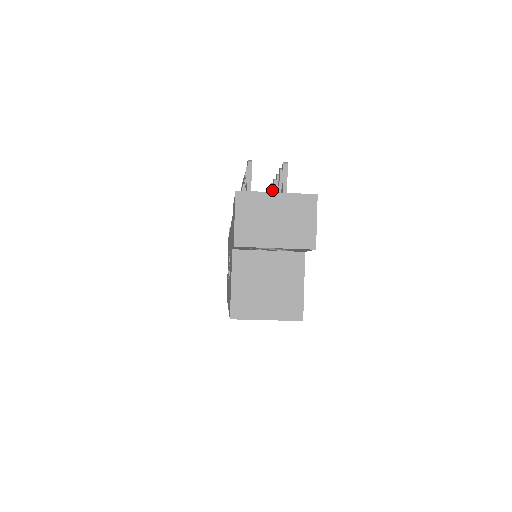
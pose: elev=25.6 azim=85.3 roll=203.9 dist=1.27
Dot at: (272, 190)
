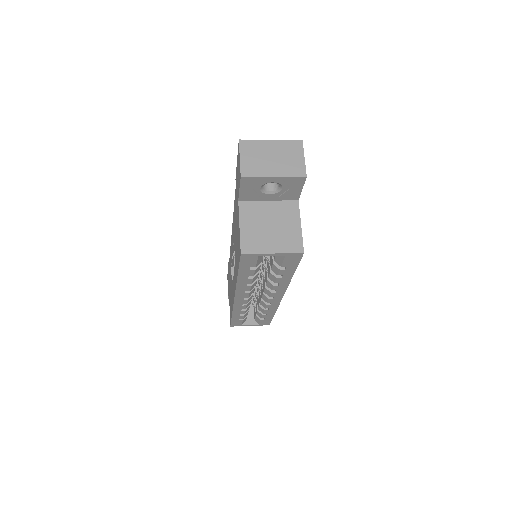
Dot at: occluded
